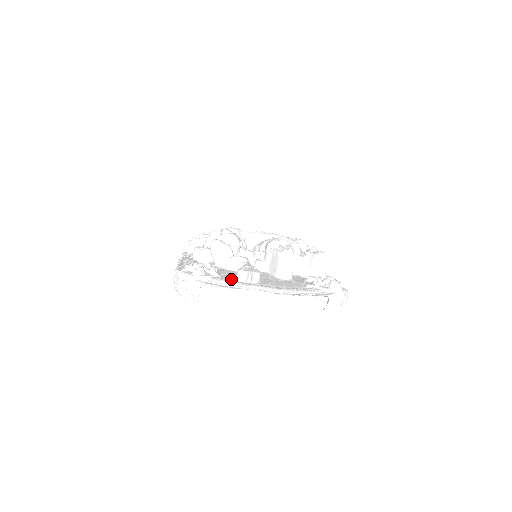
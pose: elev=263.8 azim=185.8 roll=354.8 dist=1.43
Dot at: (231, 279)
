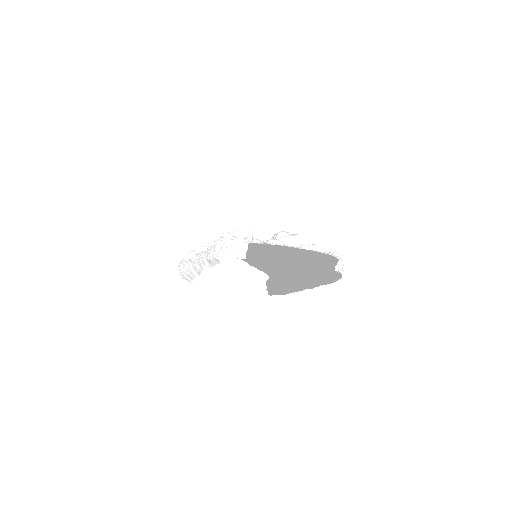
Dot at: (262, 248)
